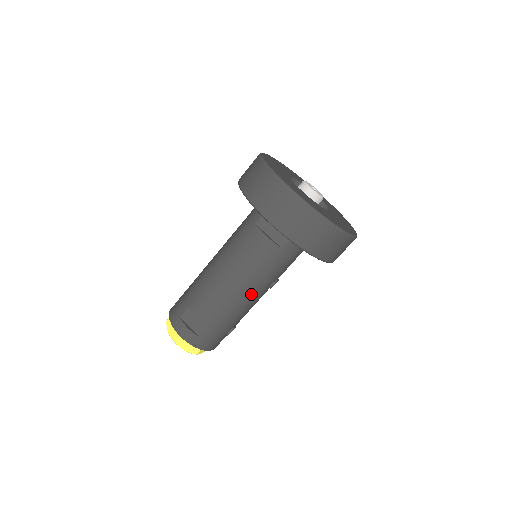
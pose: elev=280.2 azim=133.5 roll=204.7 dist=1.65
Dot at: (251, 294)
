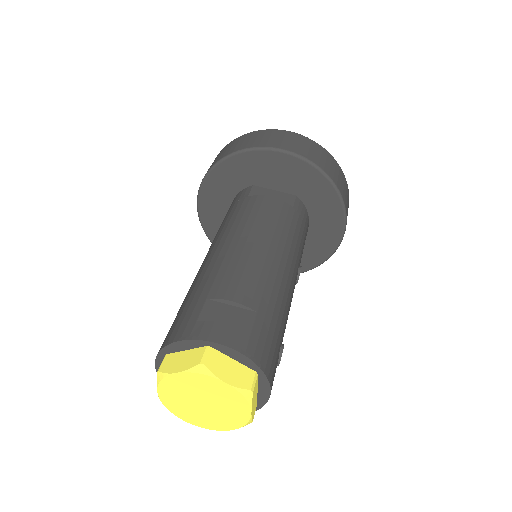
Dot at: (287, 265)
